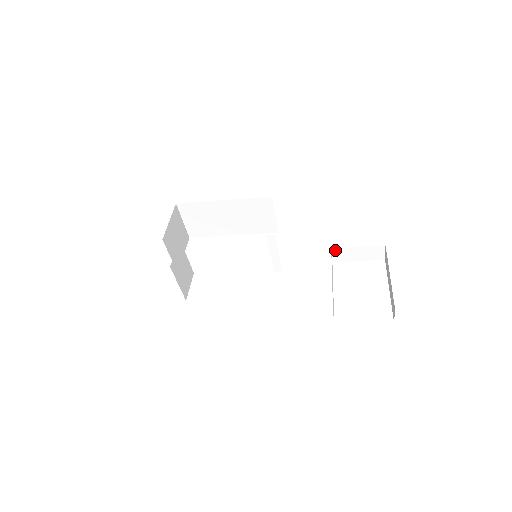
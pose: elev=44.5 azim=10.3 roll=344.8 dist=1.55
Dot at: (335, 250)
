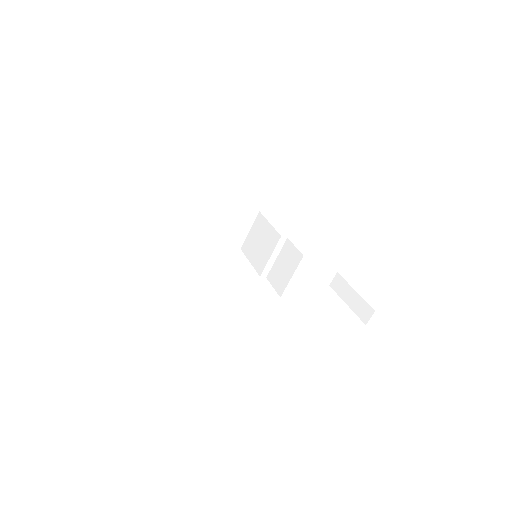
Dot at: (307, 268)
